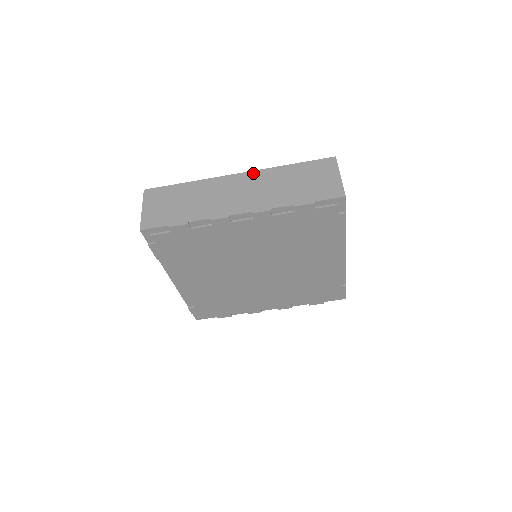
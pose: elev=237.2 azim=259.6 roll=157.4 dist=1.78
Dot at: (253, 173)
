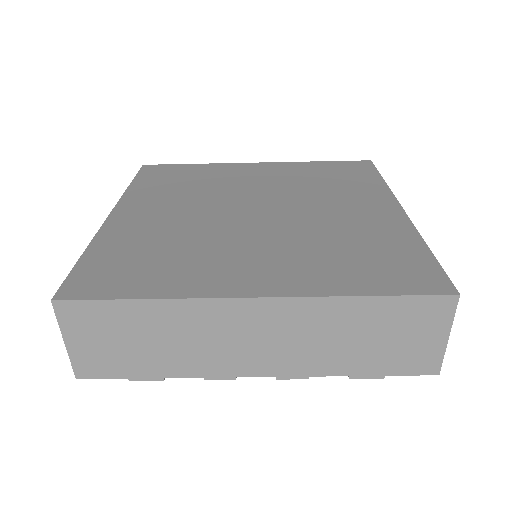
Dot at: (286, 304)
